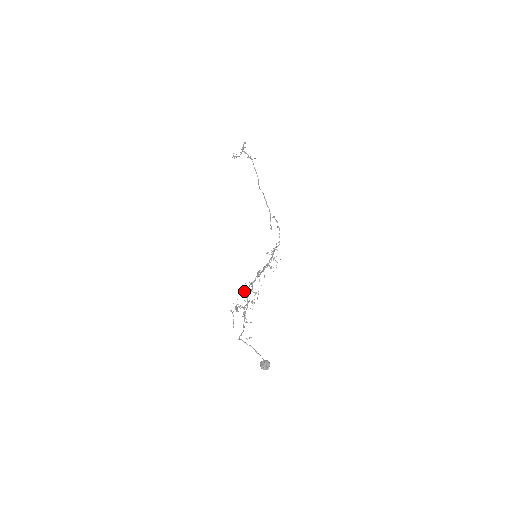
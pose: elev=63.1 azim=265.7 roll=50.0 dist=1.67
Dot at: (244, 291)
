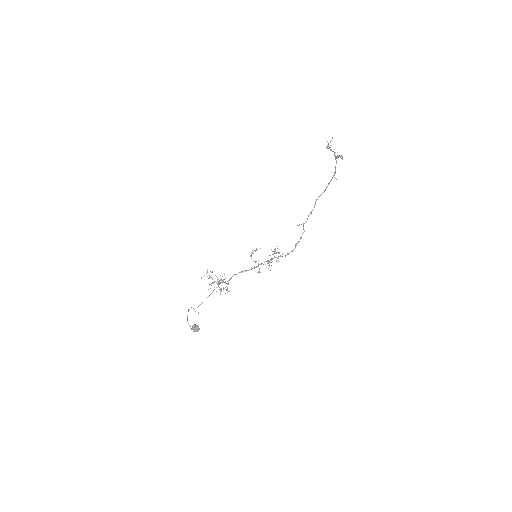
Dot at: (221, 280)
